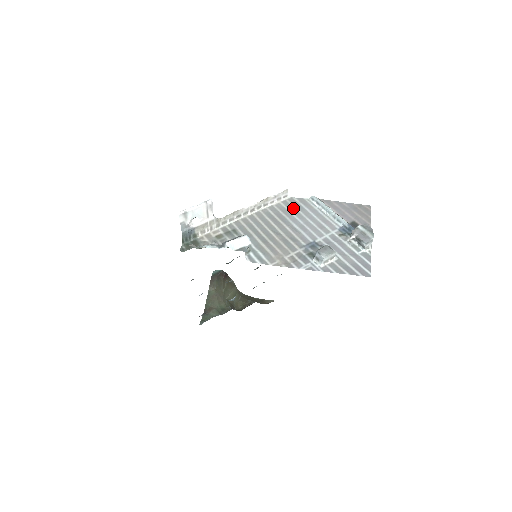
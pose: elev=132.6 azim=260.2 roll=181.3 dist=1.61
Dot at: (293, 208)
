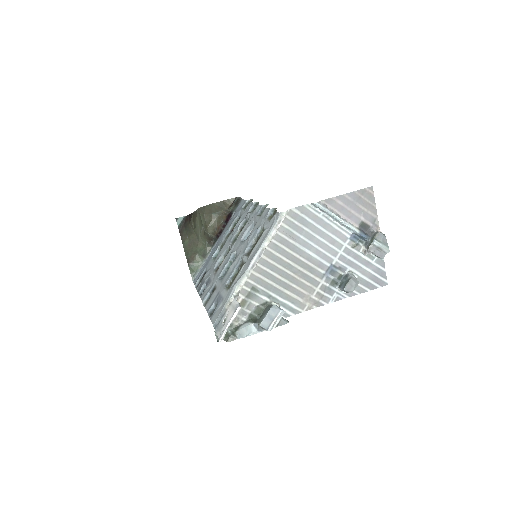
Dot at: (298, 227)
